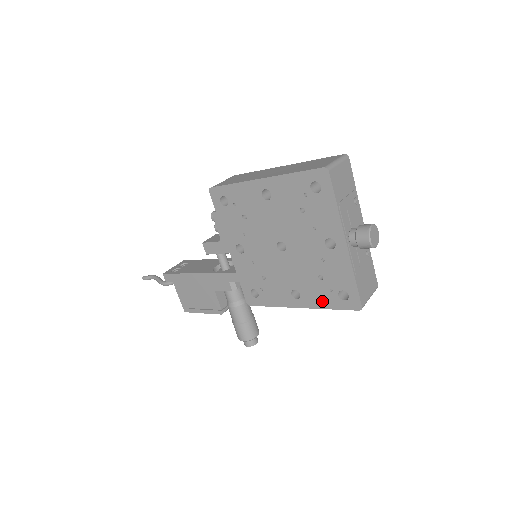
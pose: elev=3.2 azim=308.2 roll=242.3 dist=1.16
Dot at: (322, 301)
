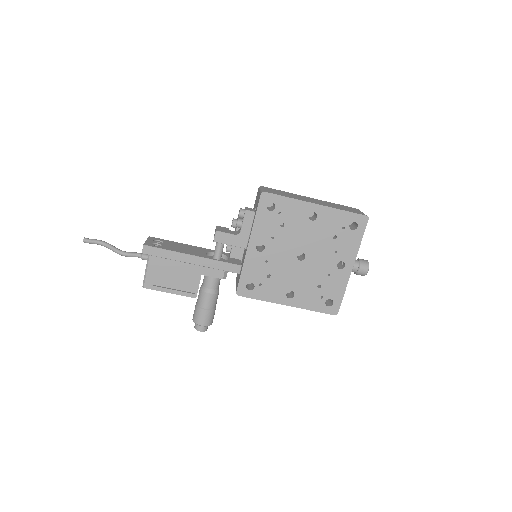
Dot at: (310, 304)
